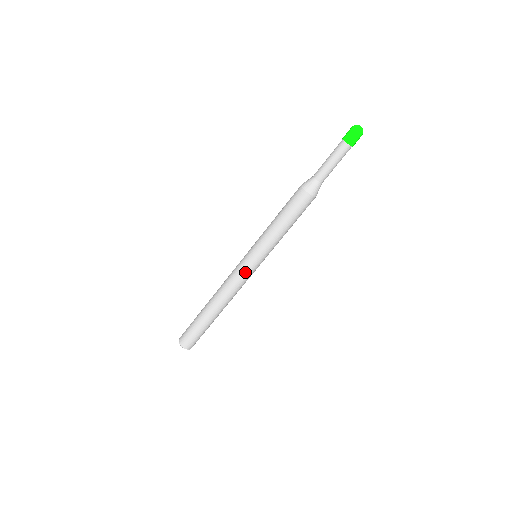
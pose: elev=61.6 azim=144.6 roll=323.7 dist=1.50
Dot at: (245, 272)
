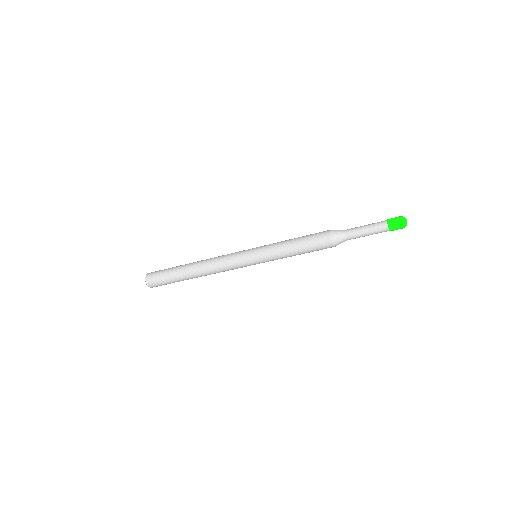
Dot at: (240, 265)
